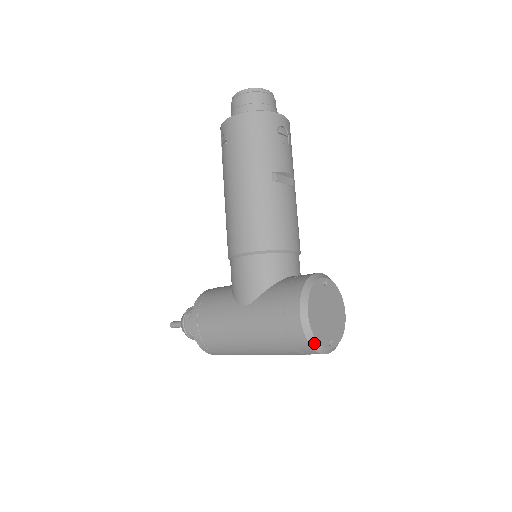
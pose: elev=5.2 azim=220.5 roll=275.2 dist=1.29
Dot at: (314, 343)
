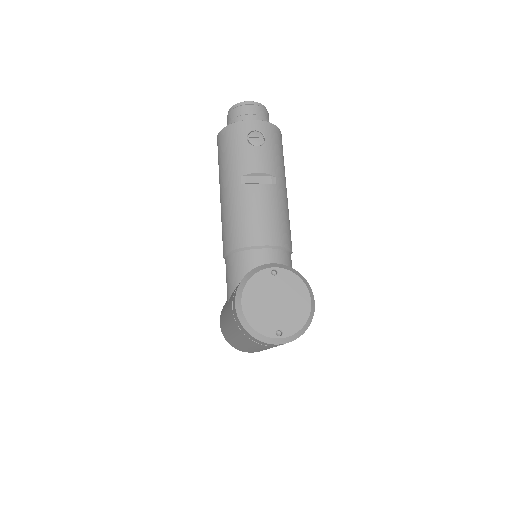
Dot at: (253, 332)
